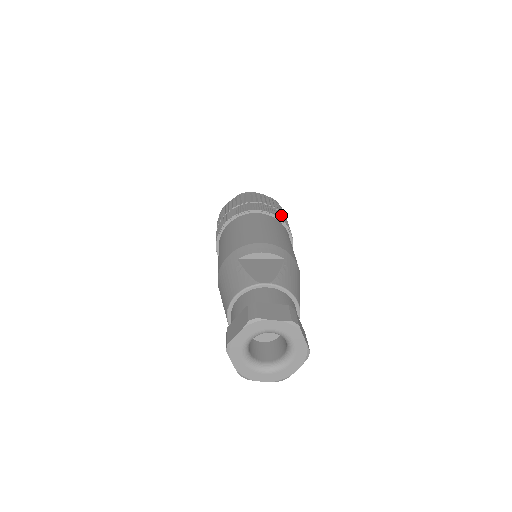
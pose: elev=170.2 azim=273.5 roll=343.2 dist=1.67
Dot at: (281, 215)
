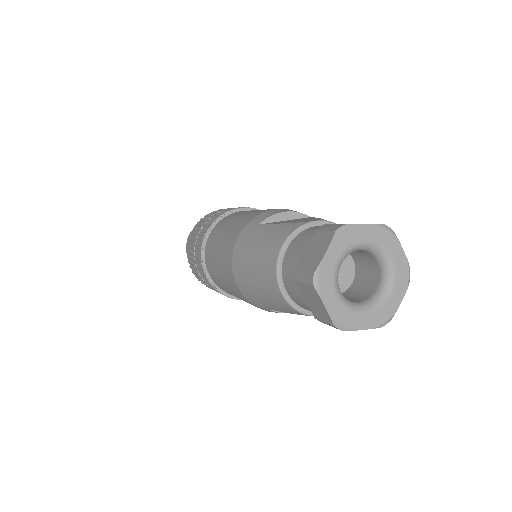
Dot at: occluded
